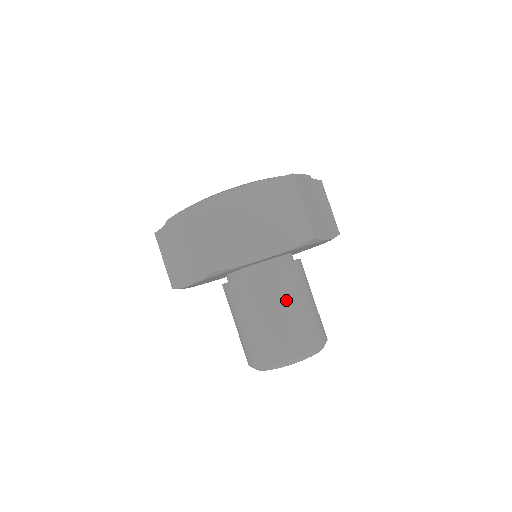
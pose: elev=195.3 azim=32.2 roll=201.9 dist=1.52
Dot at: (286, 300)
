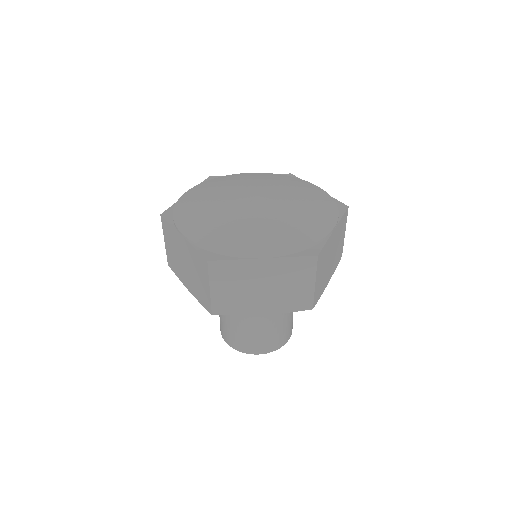
Dot at: occluded
